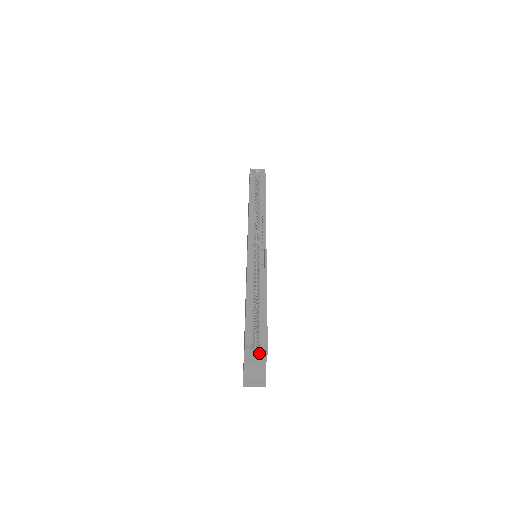
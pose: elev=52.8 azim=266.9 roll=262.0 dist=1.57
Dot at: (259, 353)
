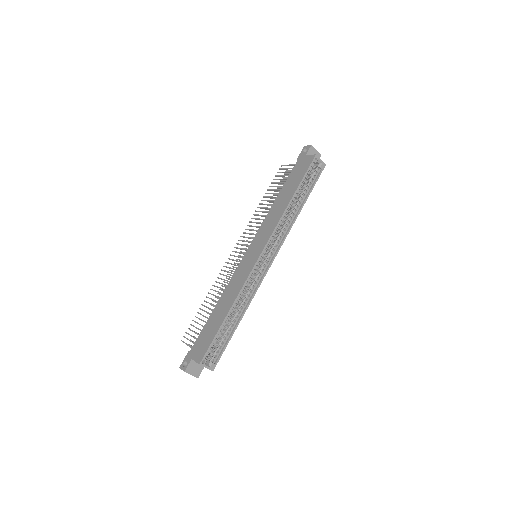
Dot at: (207, 368)
